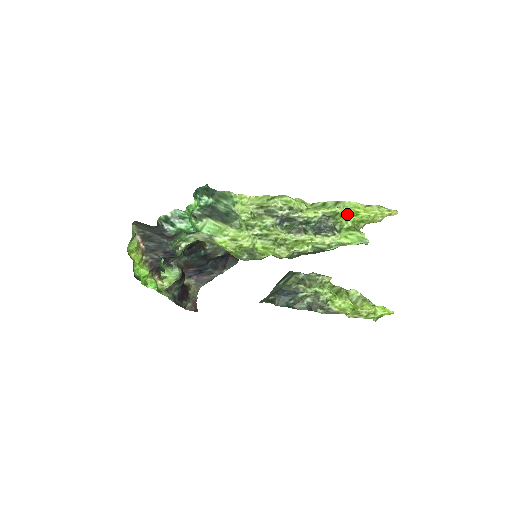
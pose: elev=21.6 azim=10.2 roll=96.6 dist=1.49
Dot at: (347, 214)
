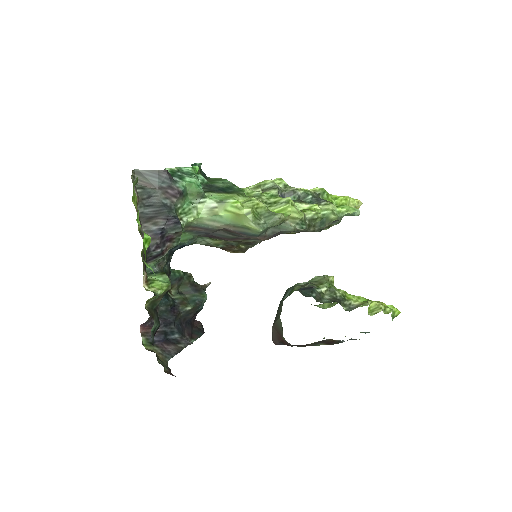
Dot at: (330, 197)
